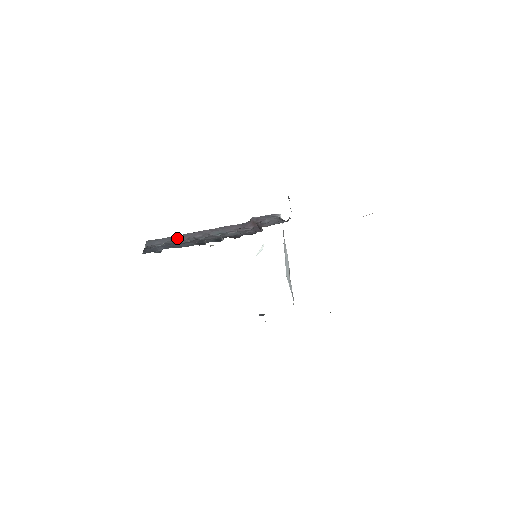
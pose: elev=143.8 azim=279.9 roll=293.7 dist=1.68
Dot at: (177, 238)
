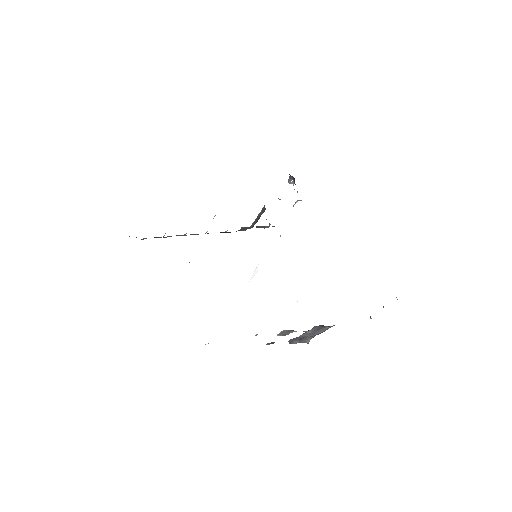
Dot at: occluded
